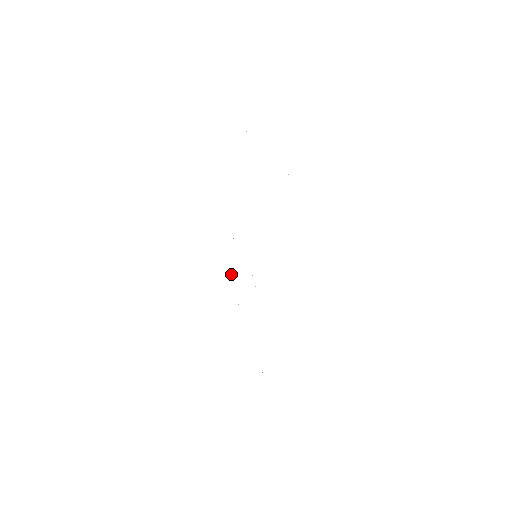
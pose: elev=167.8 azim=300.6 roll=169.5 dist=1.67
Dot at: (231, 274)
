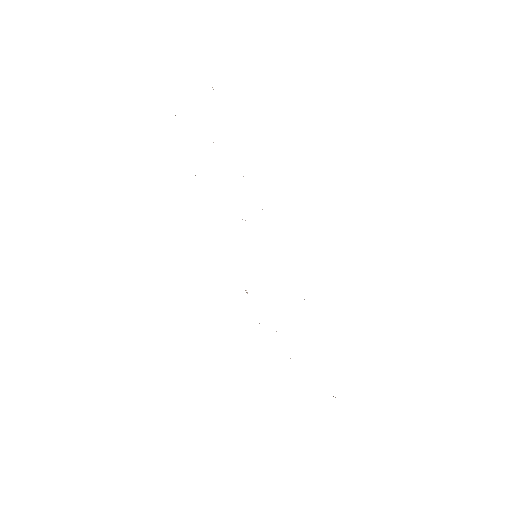
Dot at: (247, 293)
